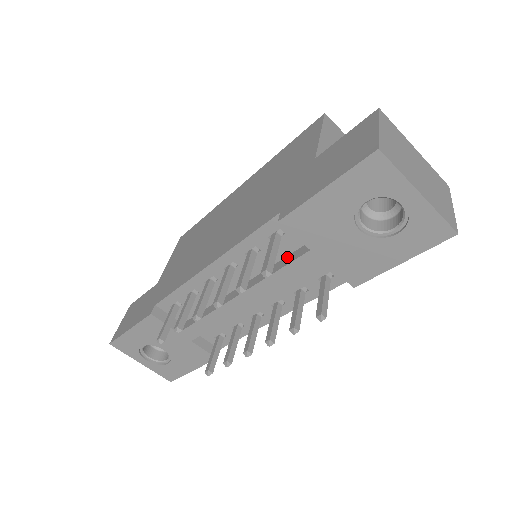
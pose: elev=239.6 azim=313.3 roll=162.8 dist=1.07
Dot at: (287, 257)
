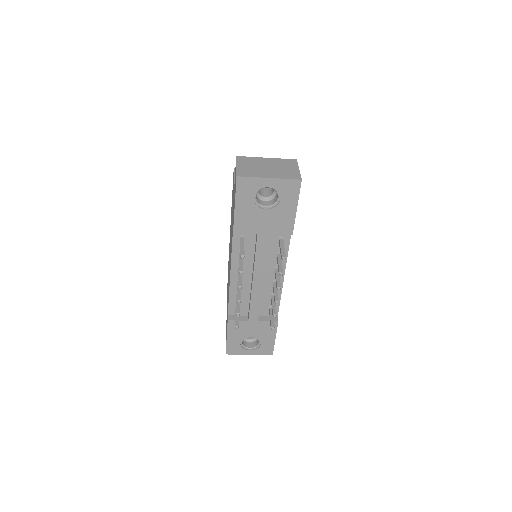
Dot at: (255, 244)
